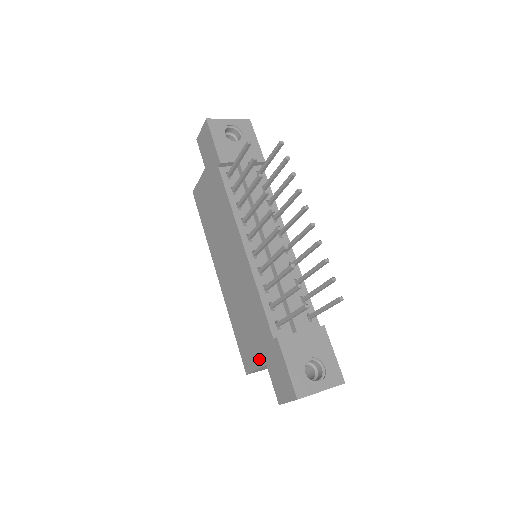
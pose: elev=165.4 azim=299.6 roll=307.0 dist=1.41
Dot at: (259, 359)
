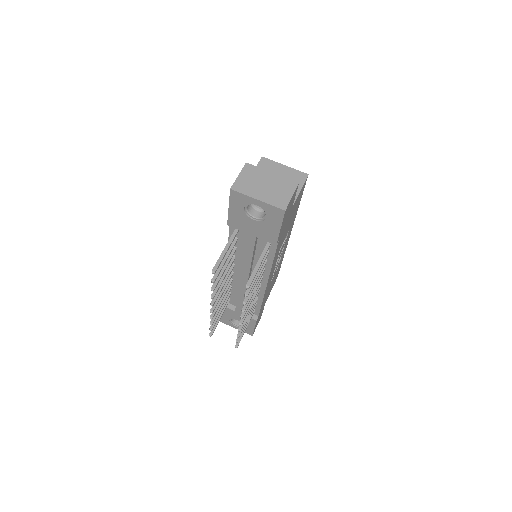
Dot at: occluded
